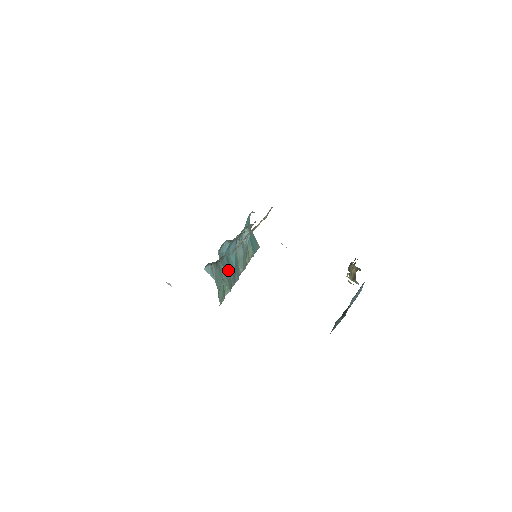
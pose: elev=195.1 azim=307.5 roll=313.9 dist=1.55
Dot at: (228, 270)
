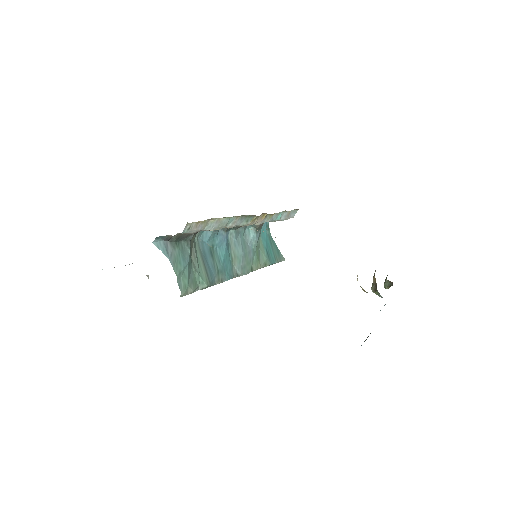
Dot at: (210, 263)
